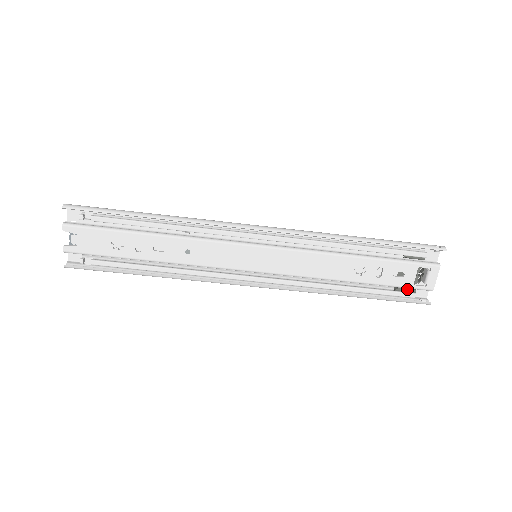
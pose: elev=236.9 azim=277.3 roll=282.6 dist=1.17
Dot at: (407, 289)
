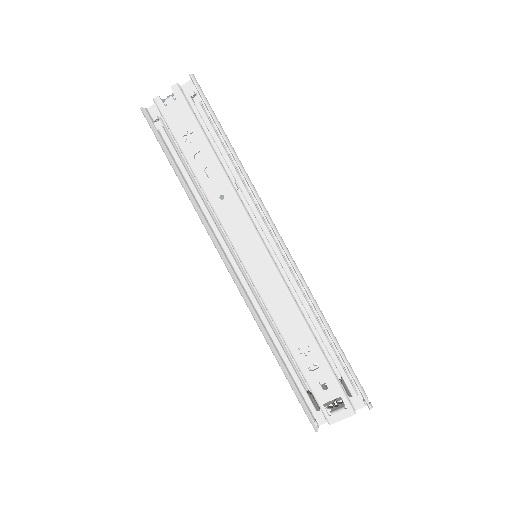
Dot at: (316, 402)
